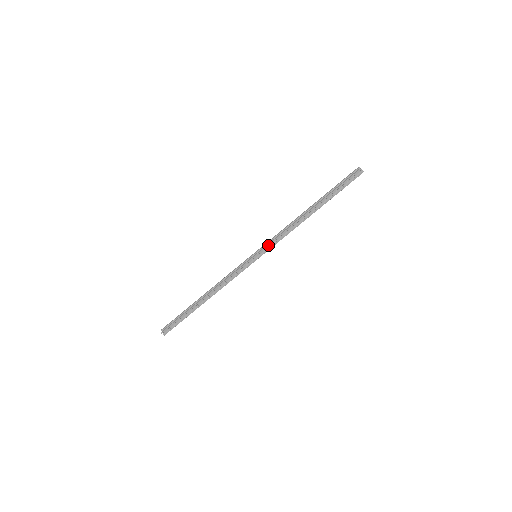
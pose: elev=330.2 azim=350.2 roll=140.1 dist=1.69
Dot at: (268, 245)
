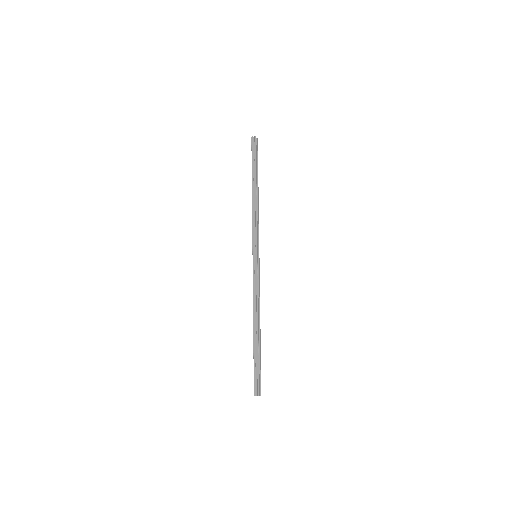
Dot at: (257, 239)
